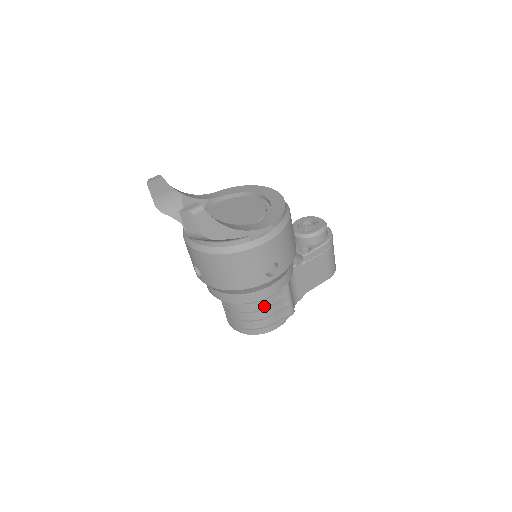
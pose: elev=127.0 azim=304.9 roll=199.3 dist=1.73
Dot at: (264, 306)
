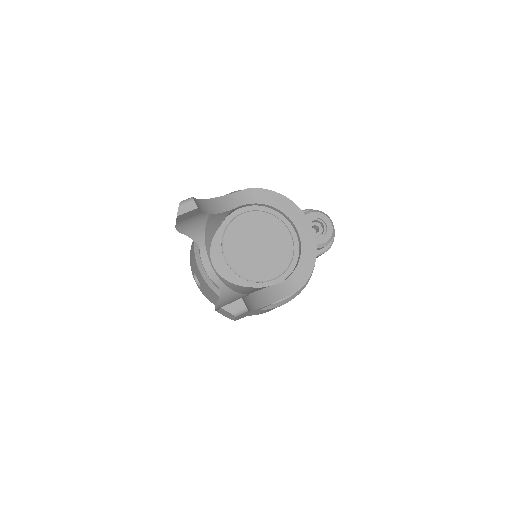
Dot at: occluded
